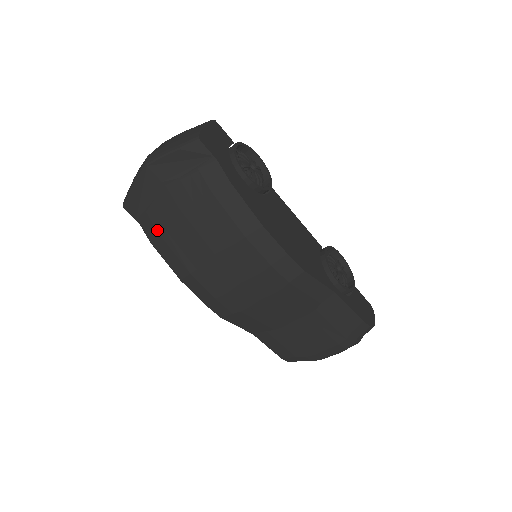
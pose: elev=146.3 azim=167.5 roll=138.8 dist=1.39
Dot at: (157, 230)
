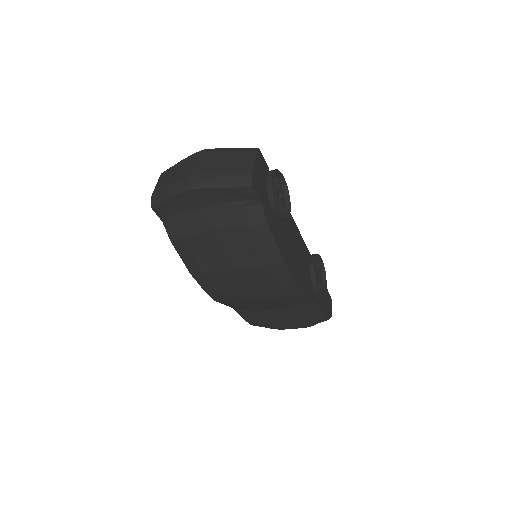
Dot at: (182, 236)
